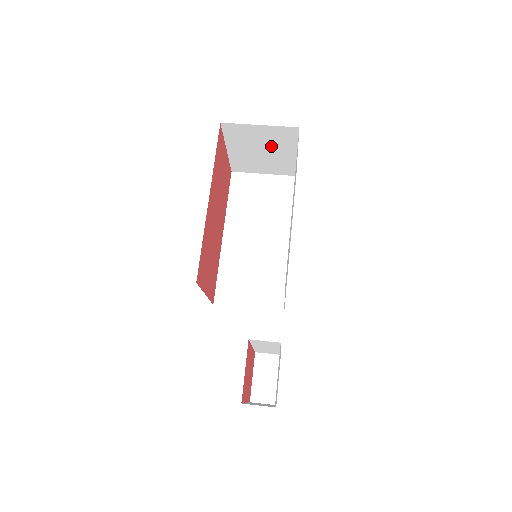
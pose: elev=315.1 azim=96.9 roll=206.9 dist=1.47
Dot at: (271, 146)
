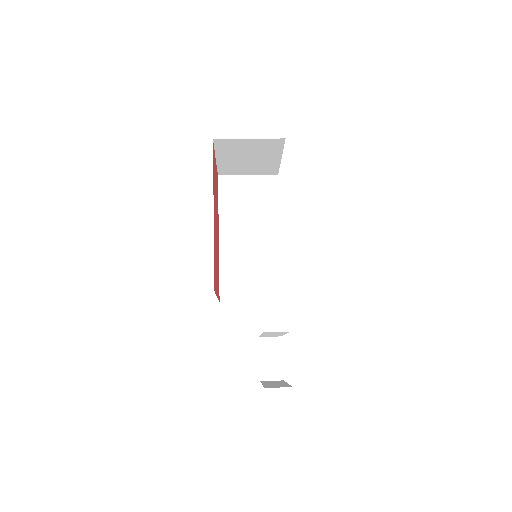
Dot at: (258, 154)
